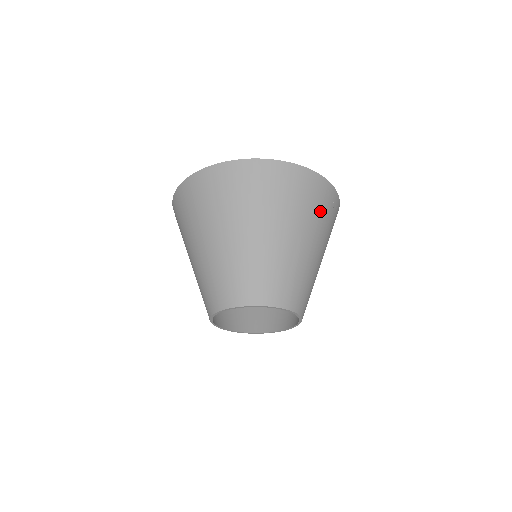
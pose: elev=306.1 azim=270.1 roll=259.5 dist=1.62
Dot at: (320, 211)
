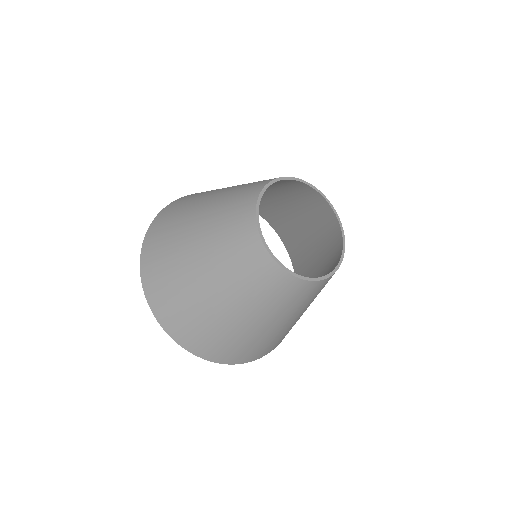
Dot at: occluded
